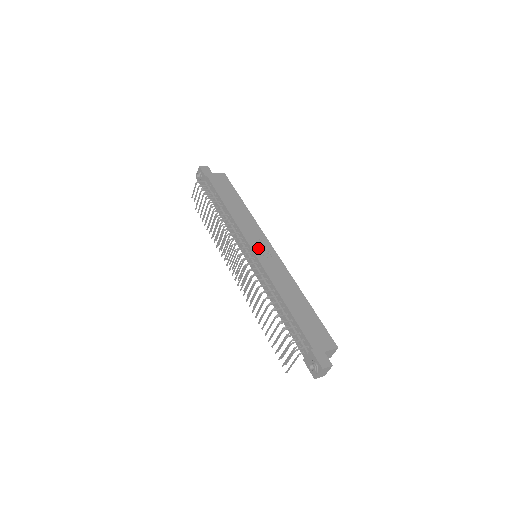
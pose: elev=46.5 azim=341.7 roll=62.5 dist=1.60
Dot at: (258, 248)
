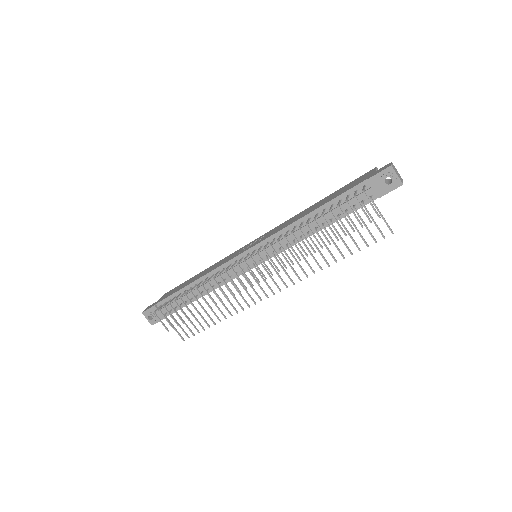
Dot at: (248, 248)
